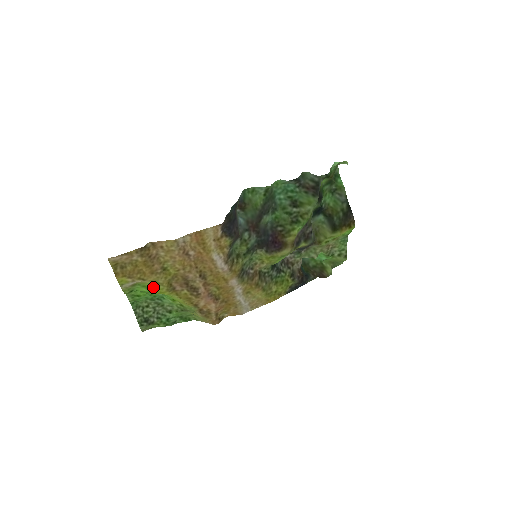
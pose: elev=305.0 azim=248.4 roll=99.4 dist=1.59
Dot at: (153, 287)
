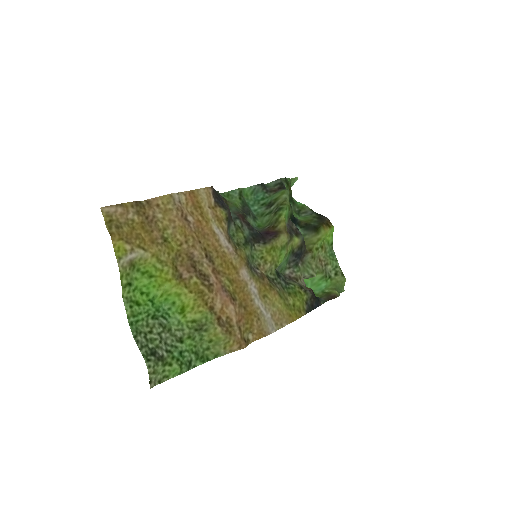
Dot at: (156, 270)
